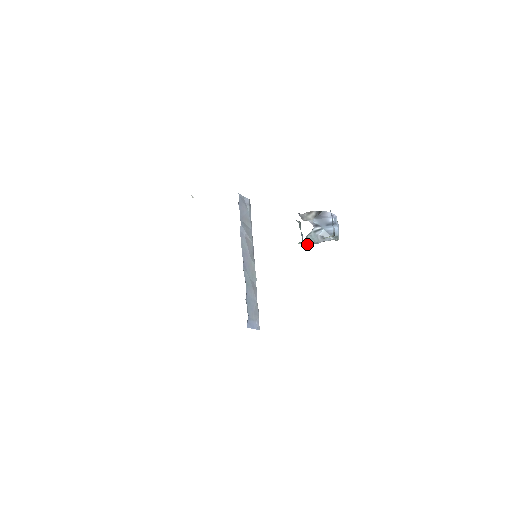
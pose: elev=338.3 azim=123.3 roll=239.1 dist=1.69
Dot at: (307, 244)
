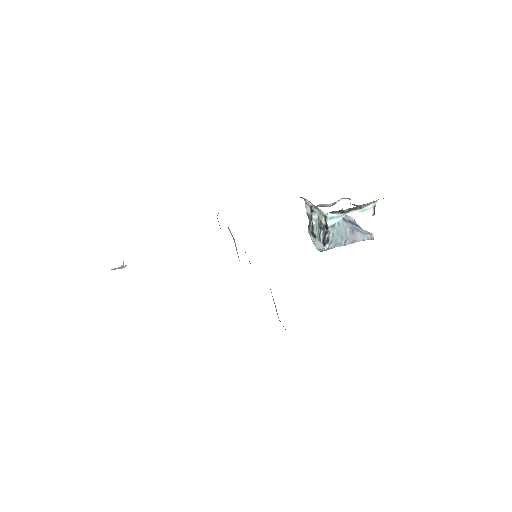
Dot at: (332, 241)
